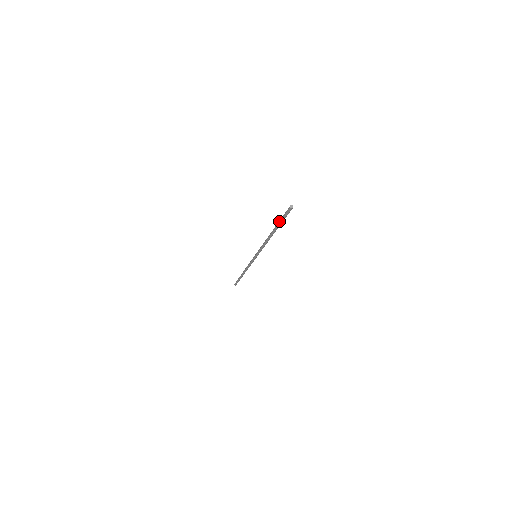
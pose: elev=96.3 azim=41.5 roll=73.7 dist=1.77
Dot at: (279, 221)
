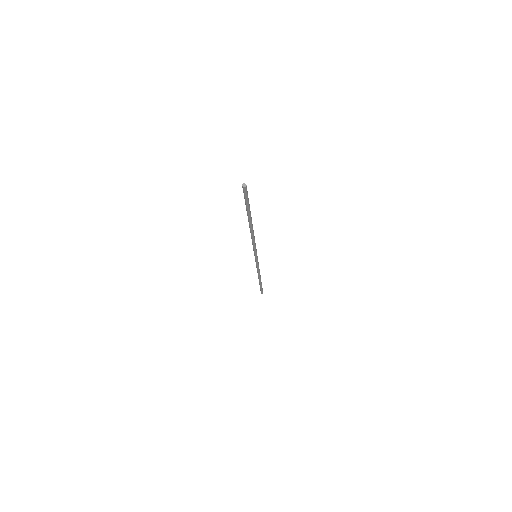
Dot at: (246, 206)
